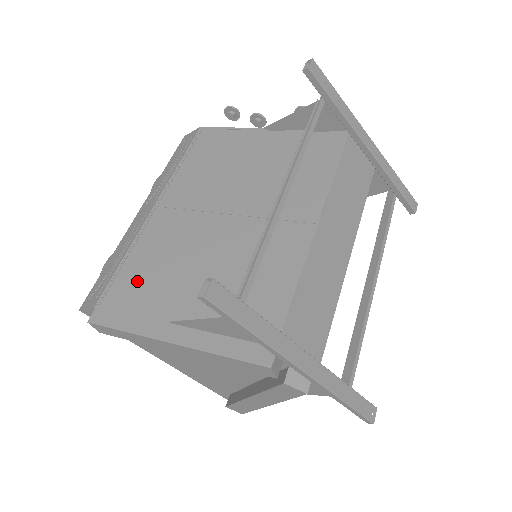
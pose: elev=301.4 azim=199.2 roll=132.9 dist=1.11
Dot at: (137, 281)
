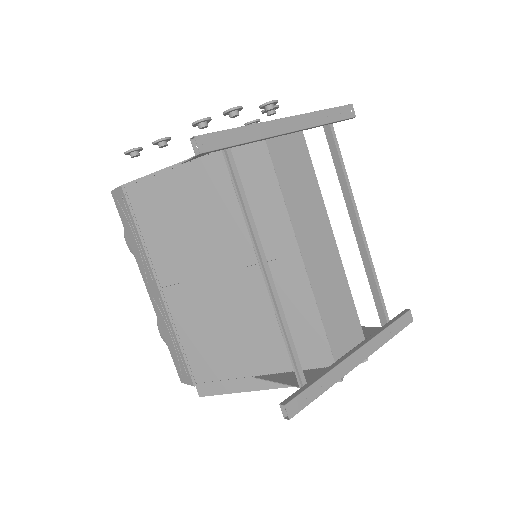
Dot at: (205, 357)
